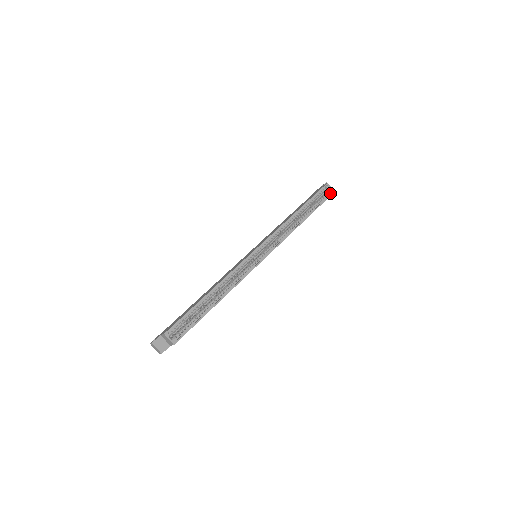
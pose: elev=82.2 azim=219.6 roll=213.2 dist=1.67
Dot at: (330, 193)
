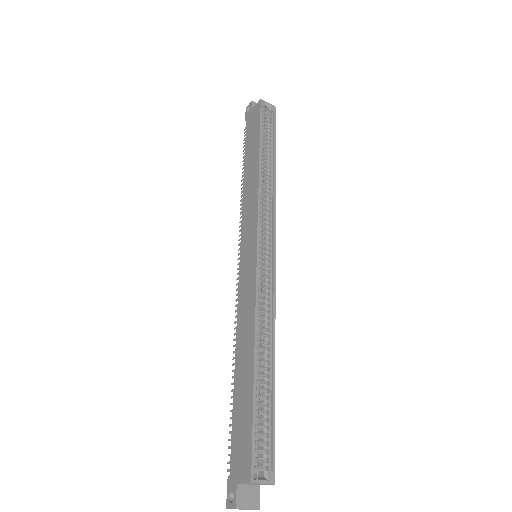
Dot at: (272, 111)
